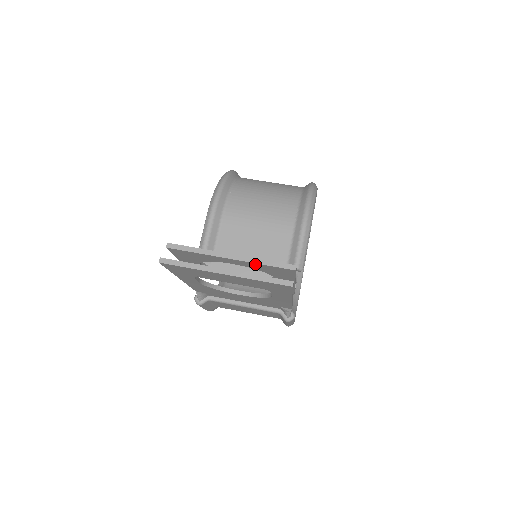
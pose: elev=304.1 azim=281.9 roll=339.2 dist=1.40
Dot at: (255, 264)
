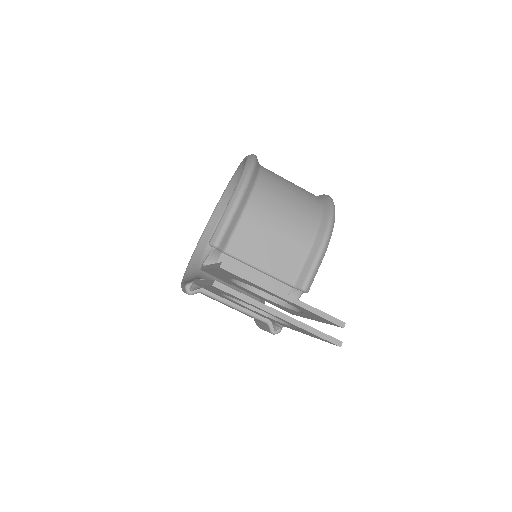
Dot at: (305, 309)
